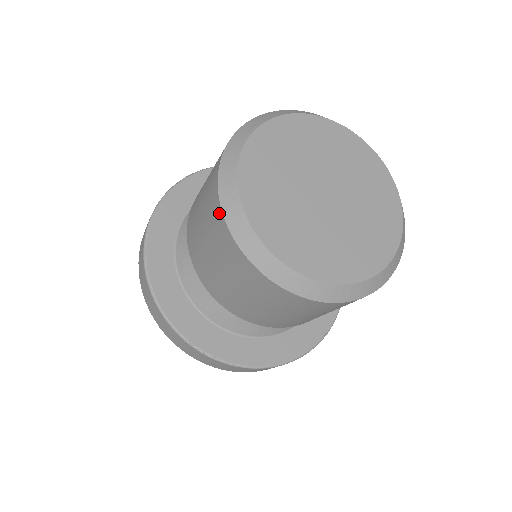
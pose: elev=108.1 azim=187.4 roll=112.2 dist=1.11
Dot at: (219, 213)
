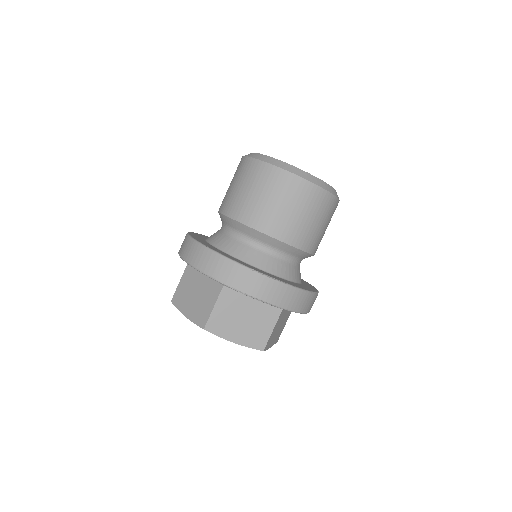
Dot at: (260, 164)
